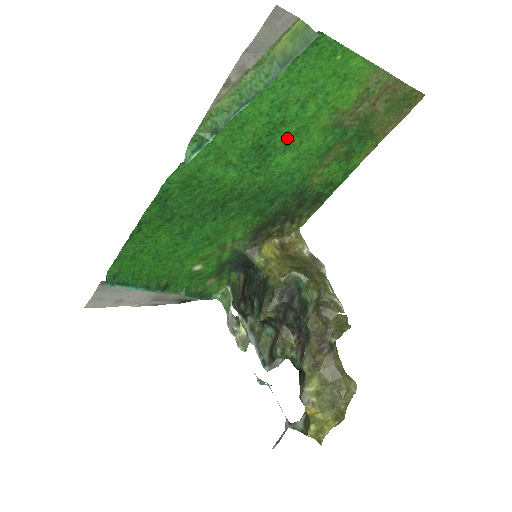
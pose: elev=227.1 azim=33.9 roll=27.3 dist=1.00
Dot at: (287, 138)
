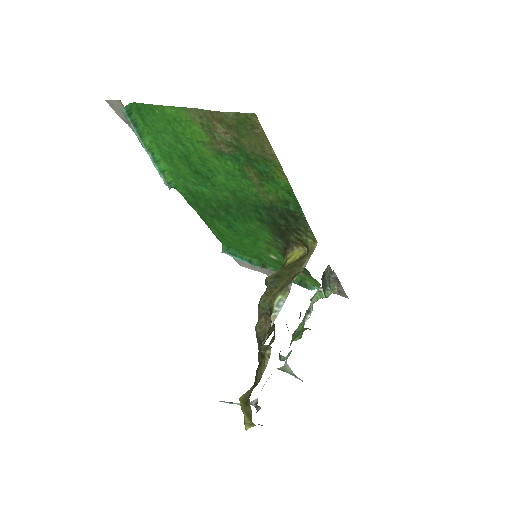
Dot at: (203, 165)
